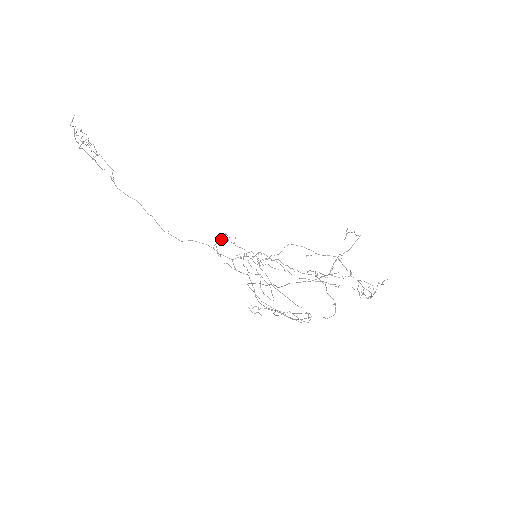
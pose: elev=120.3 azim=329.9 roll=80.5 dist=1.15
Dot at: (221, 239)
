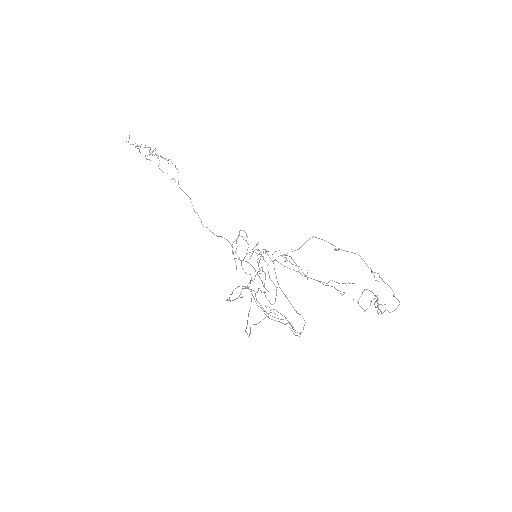
Dot at: occluded
